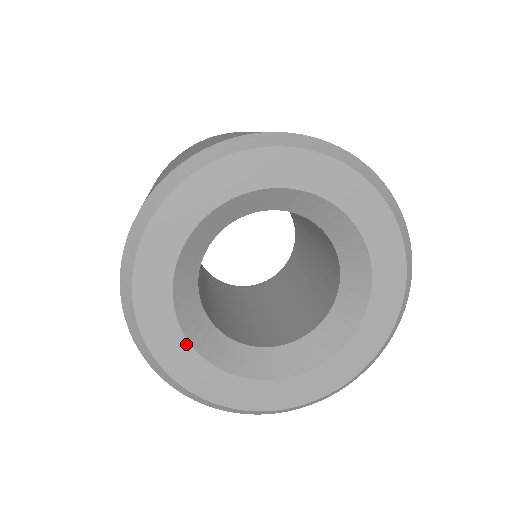
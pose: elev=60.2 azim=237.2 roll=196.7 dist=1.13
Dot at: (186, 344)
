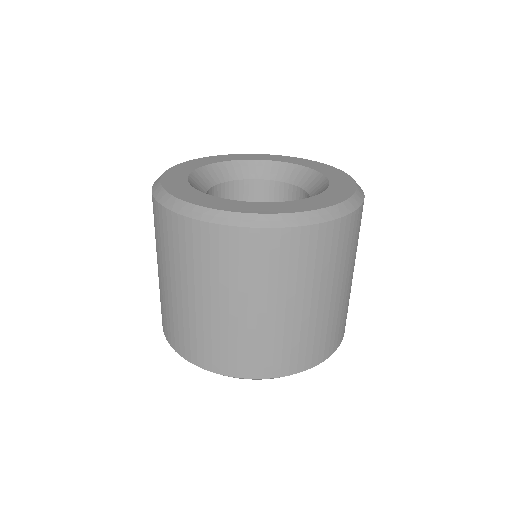
Dot at: (217, 198)
